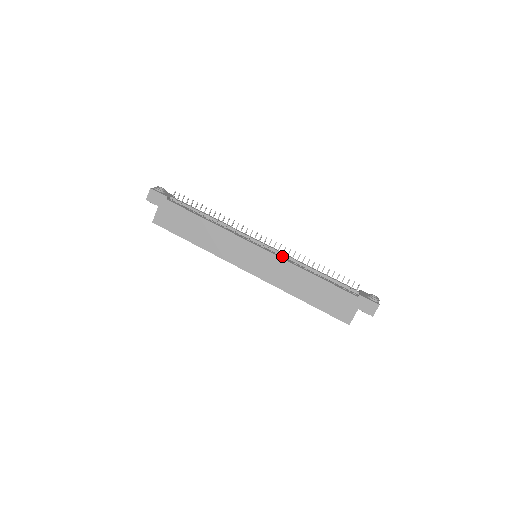
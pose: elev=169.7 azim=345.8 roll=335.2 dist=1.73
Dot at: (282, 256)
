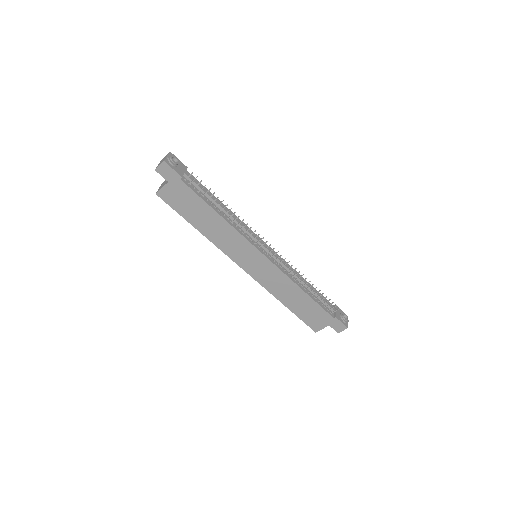
Dot at: (282, 266)
